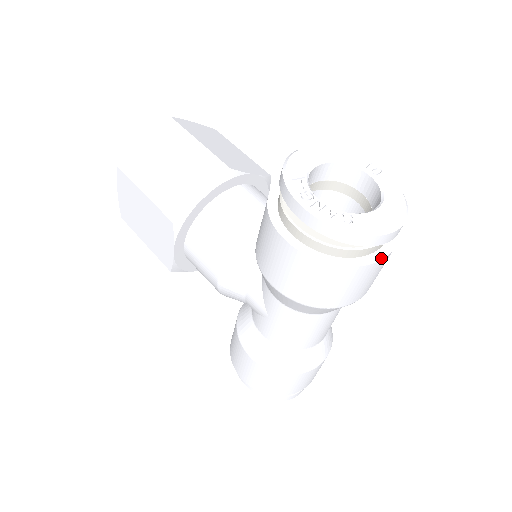
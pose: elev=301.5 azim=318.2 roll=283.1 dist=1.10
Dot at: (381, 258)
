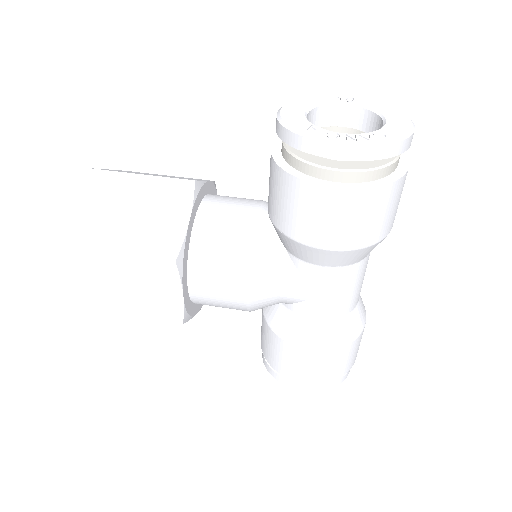
Dot at: (408, 163)
